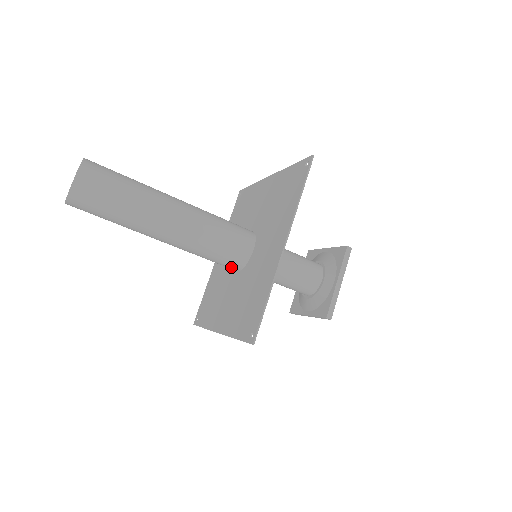
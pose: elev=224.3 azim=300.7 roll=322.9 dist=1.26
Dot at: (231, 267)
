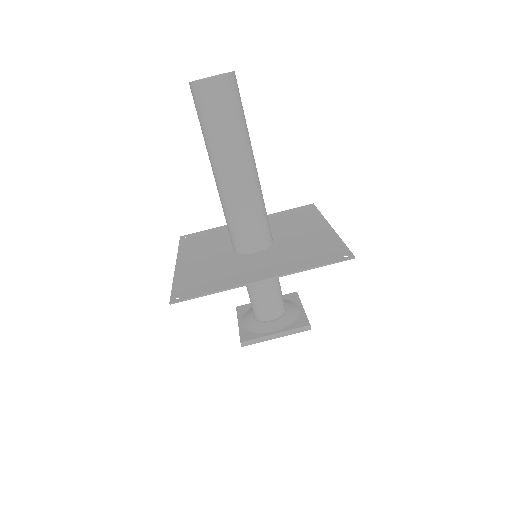
Dot at: (232, 243)
